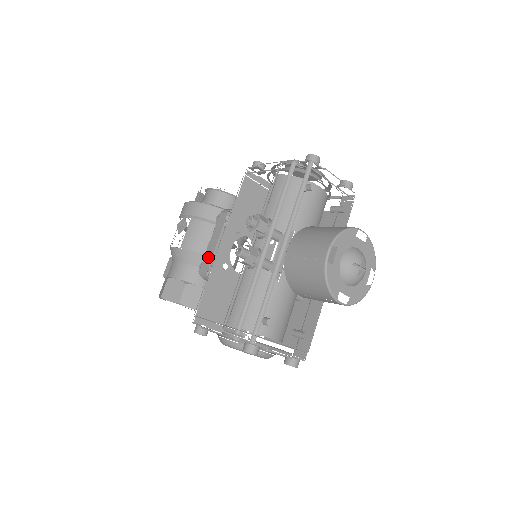
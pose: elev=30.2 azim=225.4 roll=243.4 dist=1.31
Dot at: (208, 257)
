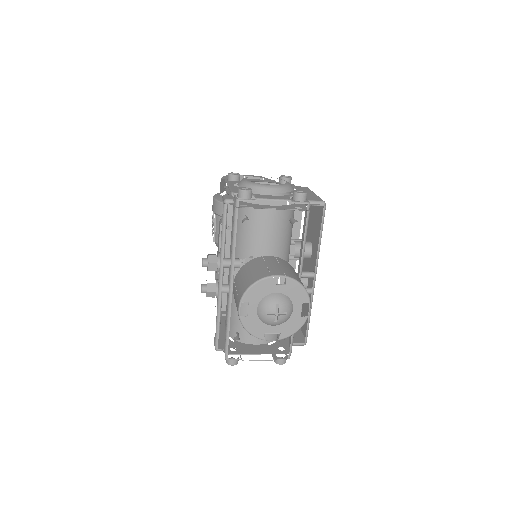
Dot at: occluded
